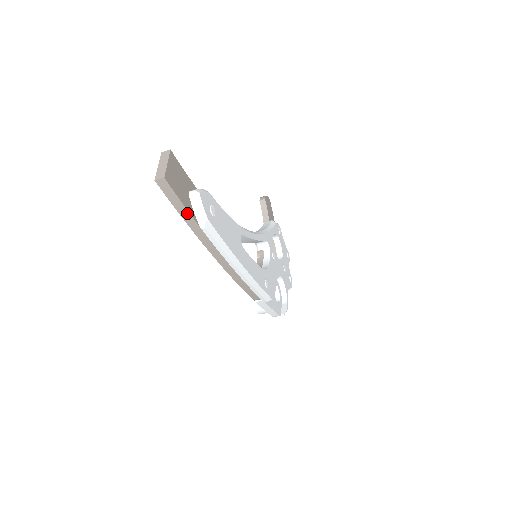
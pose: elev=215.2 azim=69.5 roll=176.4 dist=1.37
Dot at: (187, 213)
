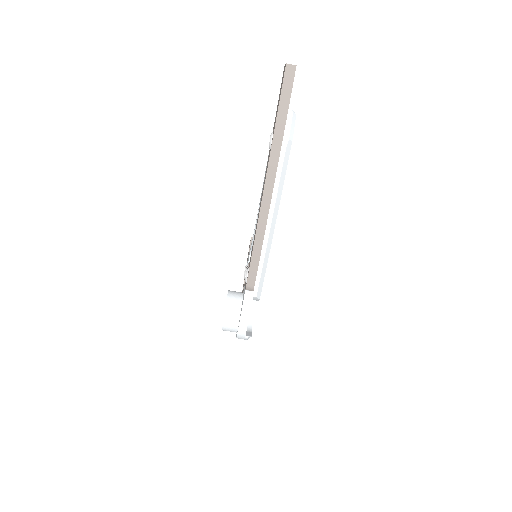
Dot at: (284, 118)
